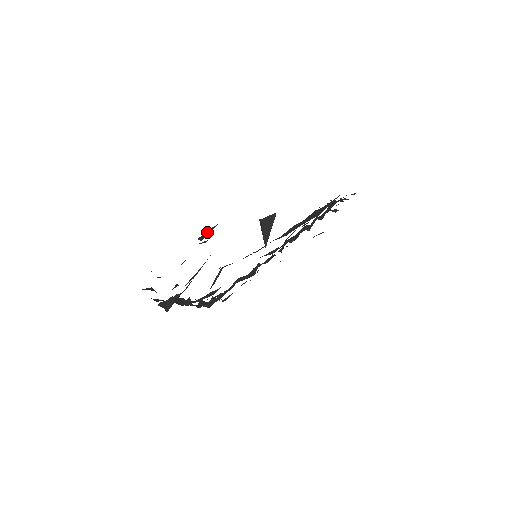
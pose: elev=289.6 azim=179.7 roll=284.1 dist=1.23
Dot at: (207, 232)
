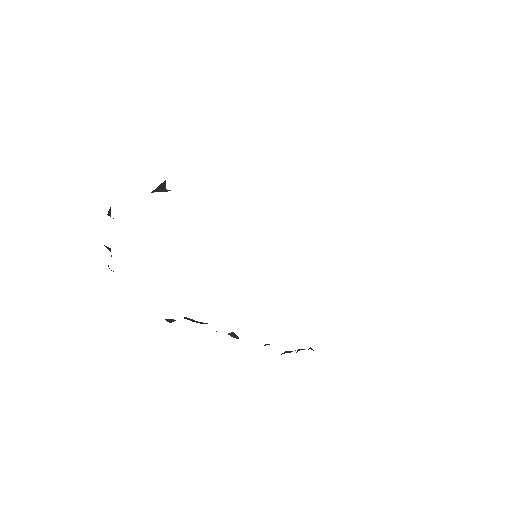
Dot at: occluded
